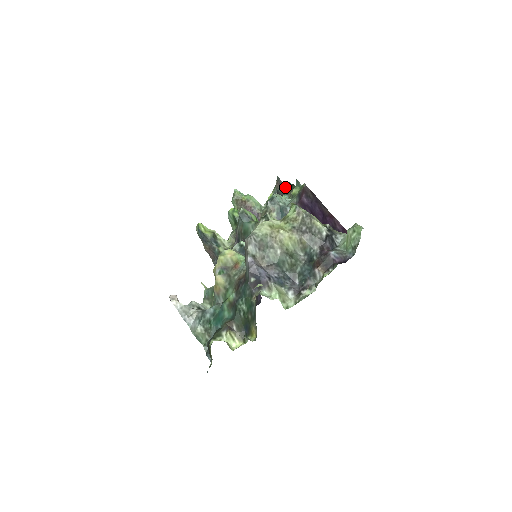
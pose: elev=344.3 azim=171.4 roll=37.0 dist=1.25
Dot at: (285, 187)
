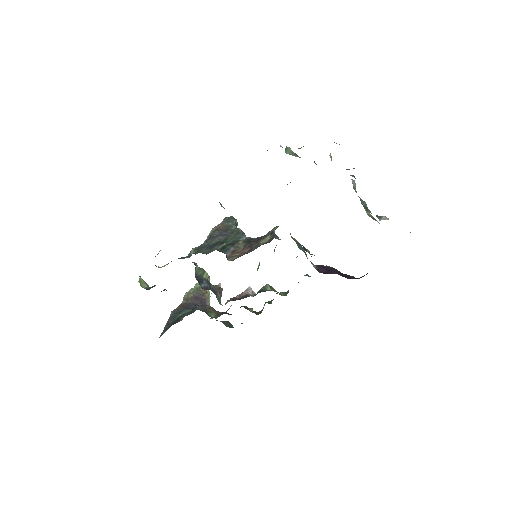
Dot at: (251, 309)
